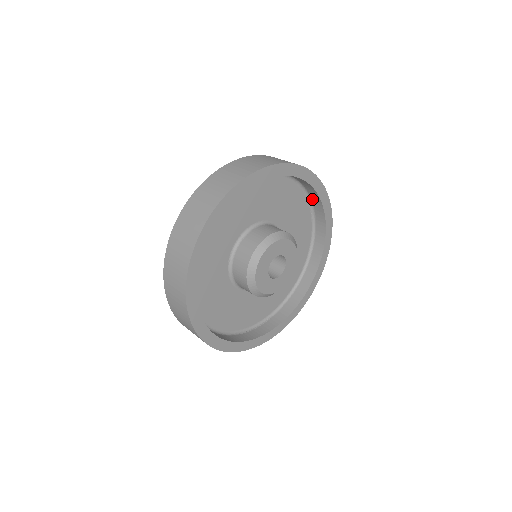
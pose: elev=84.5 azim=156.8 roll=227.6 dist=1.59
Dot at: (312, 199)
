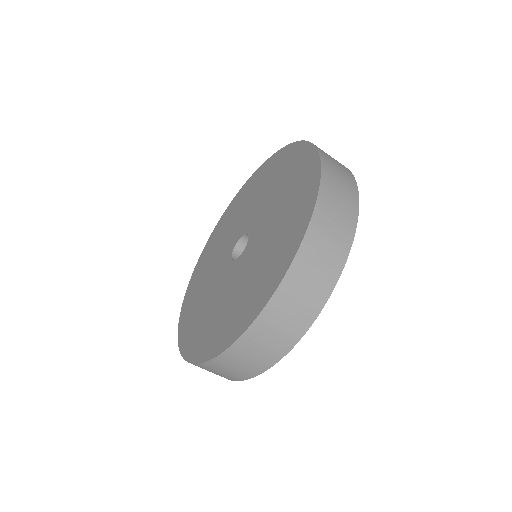
Dot at: occluded
